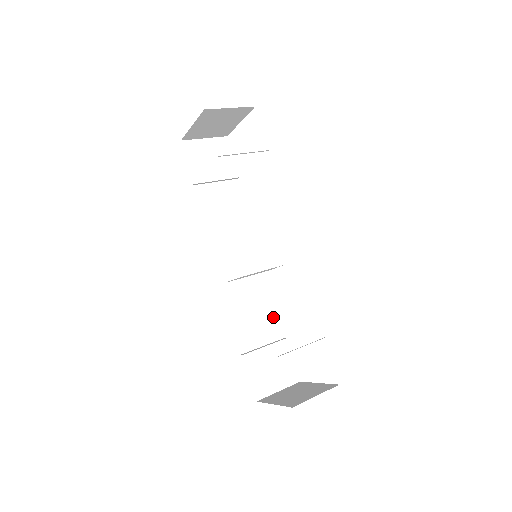
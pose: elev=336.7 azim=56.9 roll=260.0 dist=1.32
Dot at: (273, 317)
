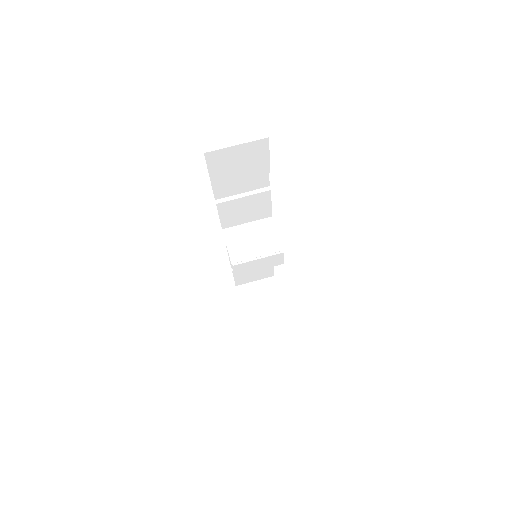
Dot at: occluded
